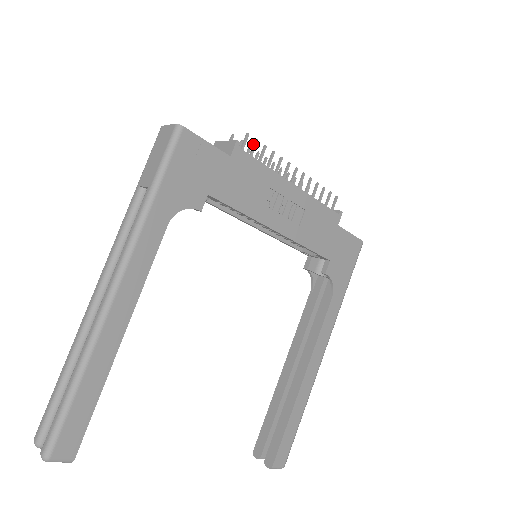
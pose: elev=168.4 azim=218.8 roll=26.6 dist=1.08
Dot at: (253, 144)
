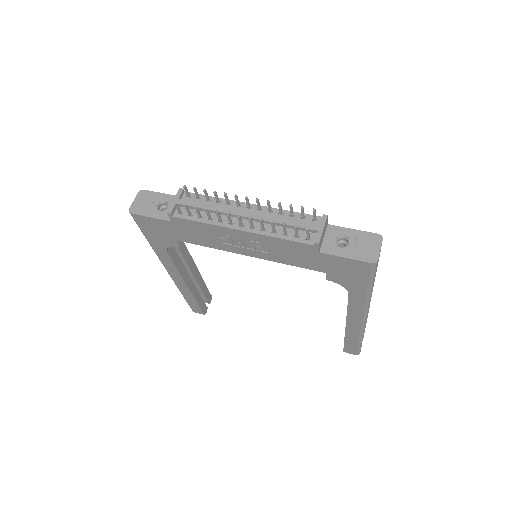
Dot at: (186, 207)
